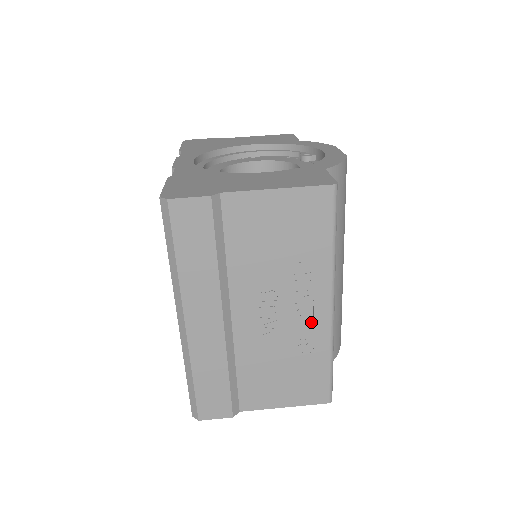
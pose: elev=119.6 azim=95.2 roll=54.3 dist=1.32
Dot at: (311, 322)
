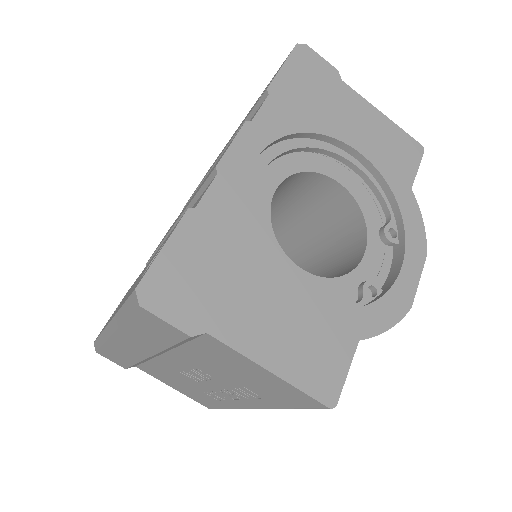
Dot at: (229, 398)
